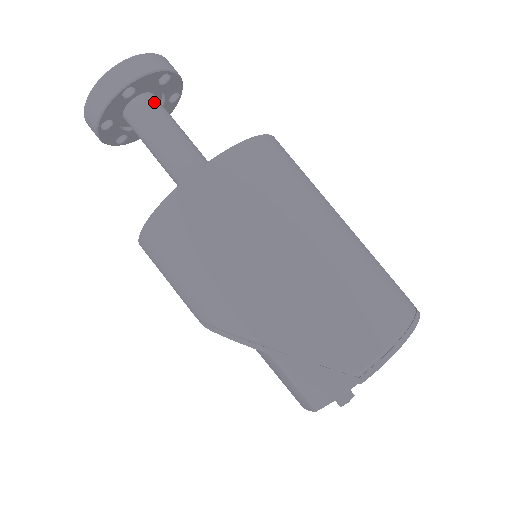
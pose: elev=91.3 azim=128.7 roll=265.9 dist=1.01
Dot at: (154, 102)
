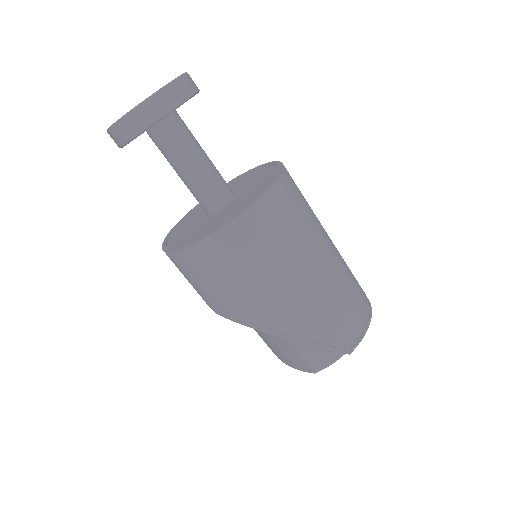
Dot at: (178, 117)
